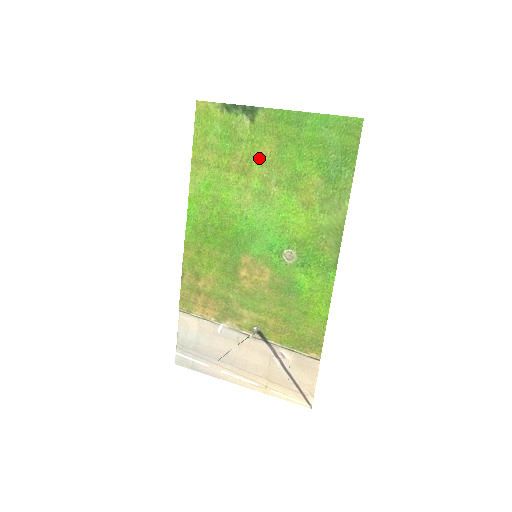
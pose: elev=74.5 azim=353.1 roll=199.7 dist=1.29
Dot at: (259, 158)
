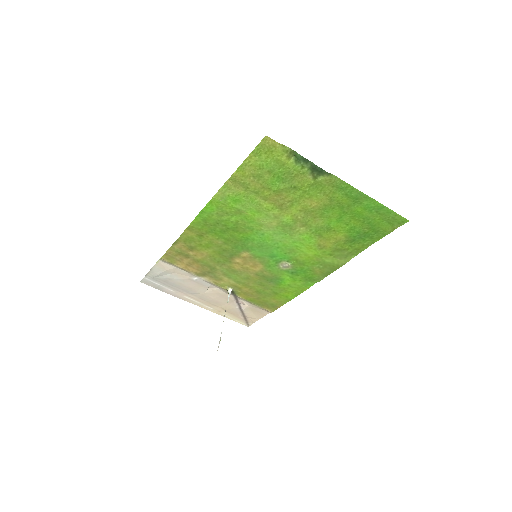
Dot at: (302, 205)
